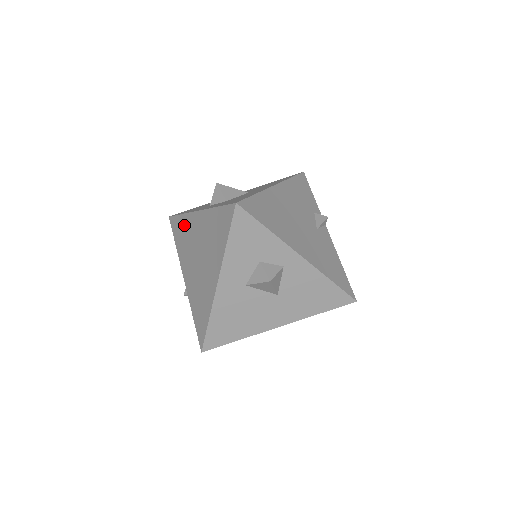
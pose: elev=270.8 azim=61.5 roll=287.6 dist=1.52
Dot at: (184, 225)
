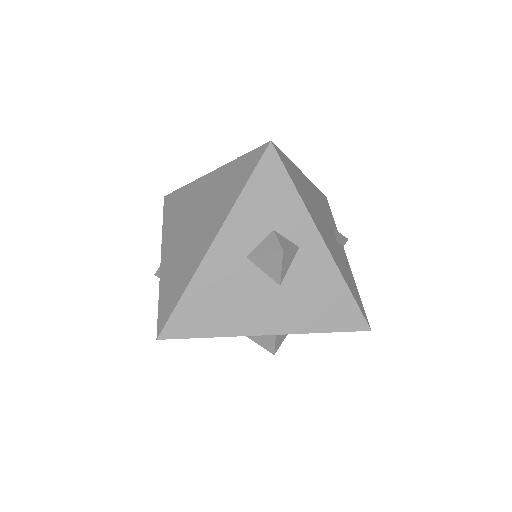
Dot at: (183, 196)
